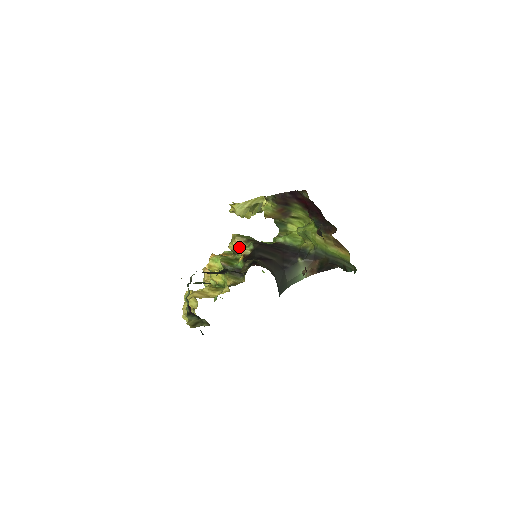
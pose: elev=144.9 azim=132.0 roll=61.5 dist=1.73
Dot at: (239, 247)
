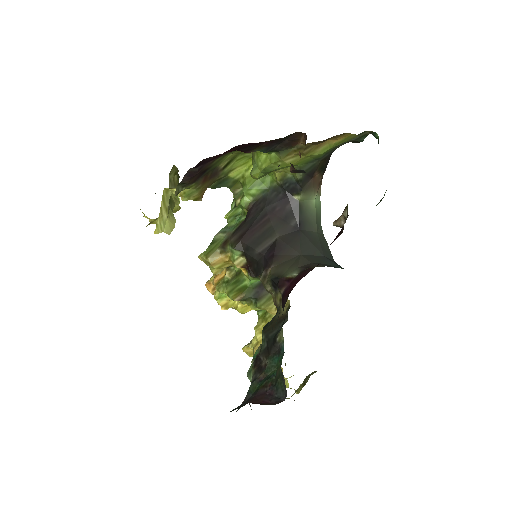
Dot at: (224, 263)
